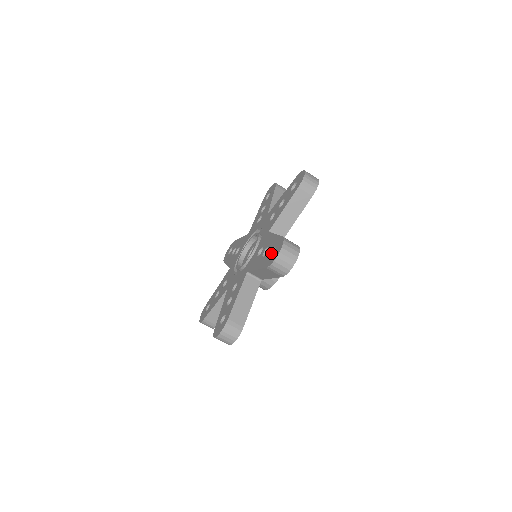
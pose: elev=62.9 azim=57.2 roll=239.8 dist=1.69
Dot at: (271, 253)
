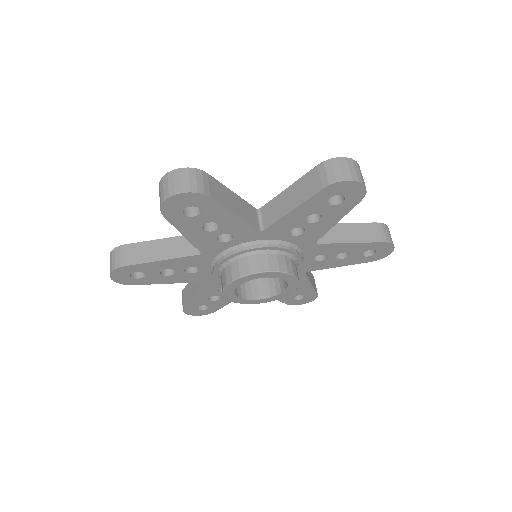
Dot at: occluded
